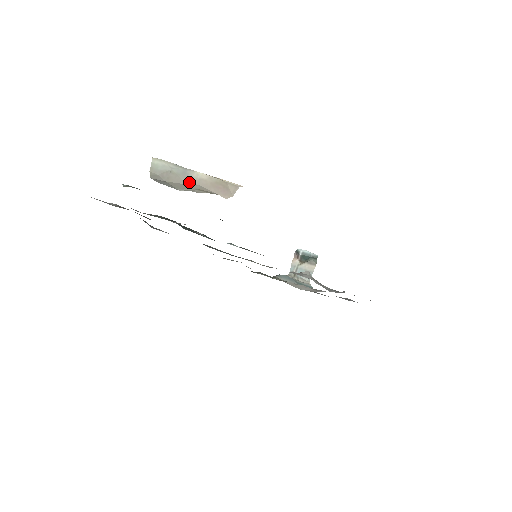
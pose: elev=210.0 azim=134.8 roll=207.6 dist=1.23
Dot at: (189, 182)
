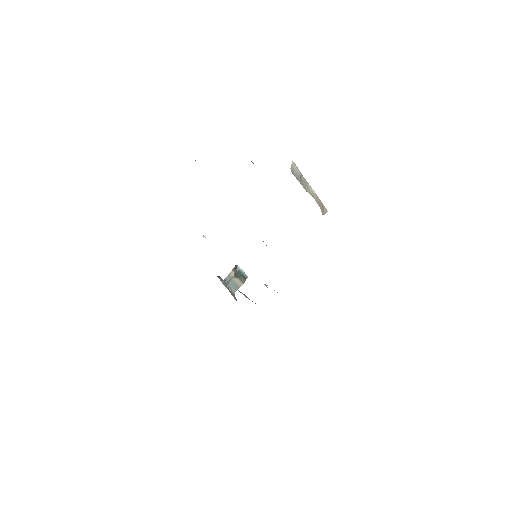
Dot at: (308, 191)
